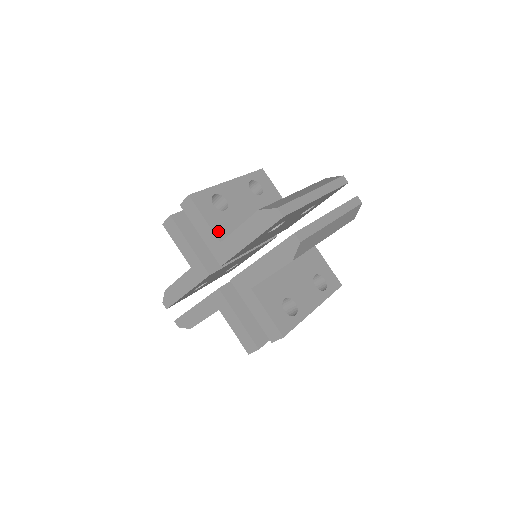
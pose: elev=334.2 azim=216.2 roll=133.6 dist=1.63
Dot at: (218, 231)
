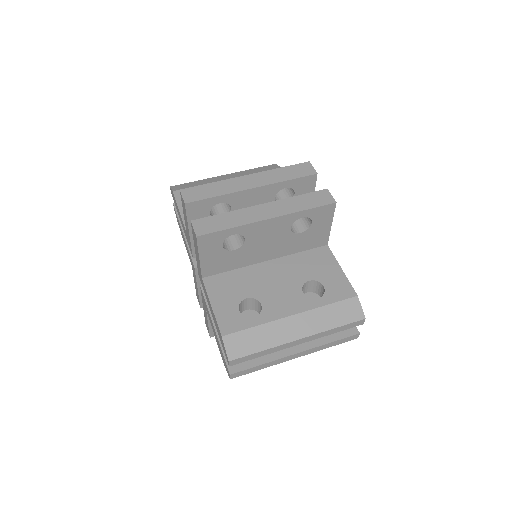
Dot at: (208, 269)
